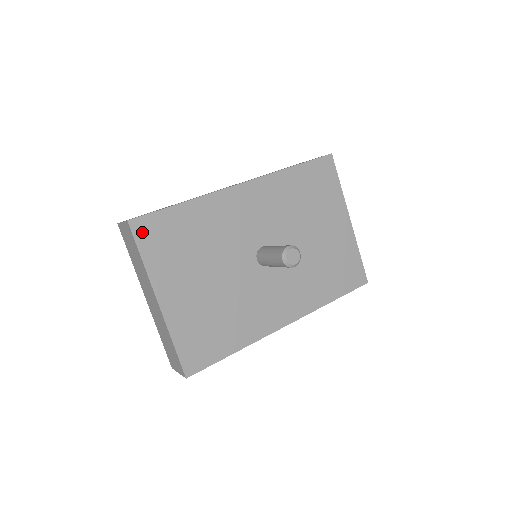
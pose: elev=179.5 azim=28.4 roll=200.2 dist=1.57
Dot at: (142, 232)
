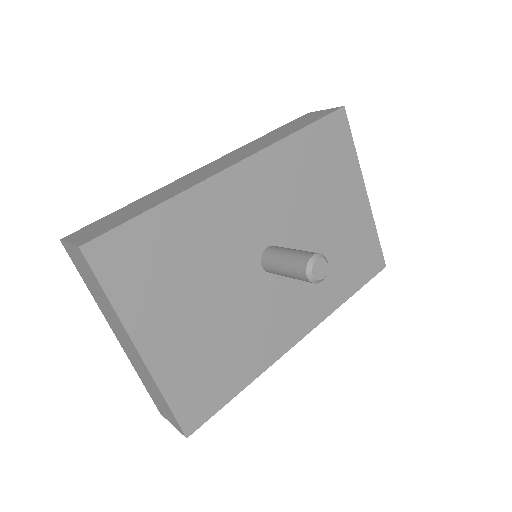
Dot at: (103, 260)
